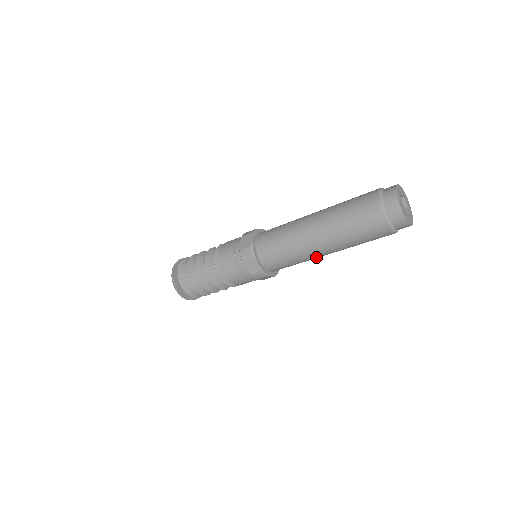
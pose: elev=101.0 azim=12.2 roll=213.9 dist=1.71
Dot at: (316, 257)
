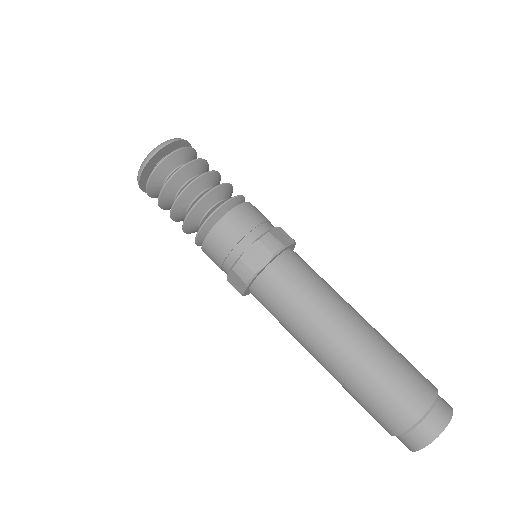
Dot at: (307, 343)
